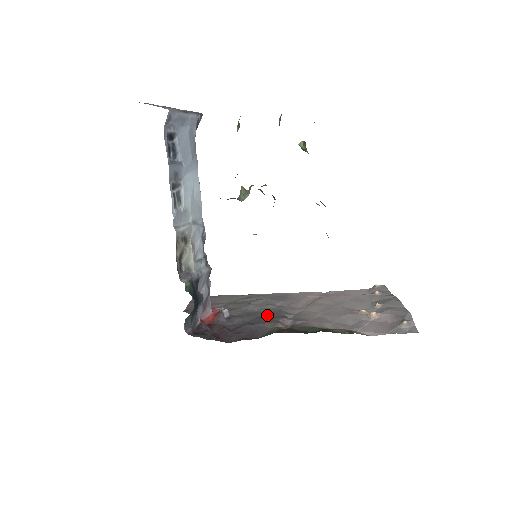
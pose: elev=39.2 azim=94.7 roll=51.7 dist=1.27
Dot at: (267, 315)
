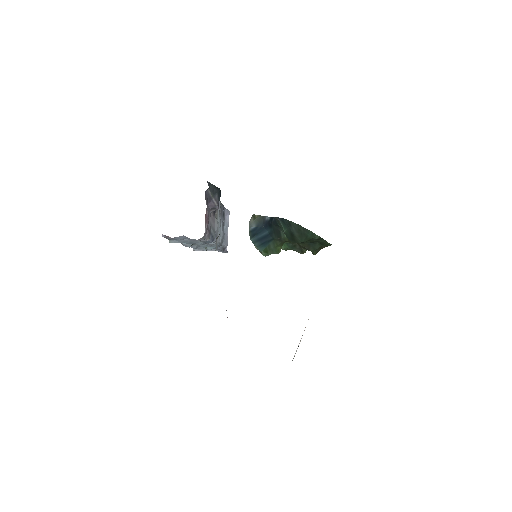
Dot at: occluded
